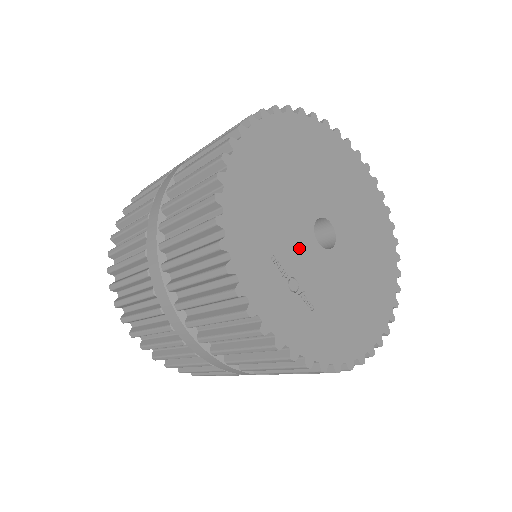
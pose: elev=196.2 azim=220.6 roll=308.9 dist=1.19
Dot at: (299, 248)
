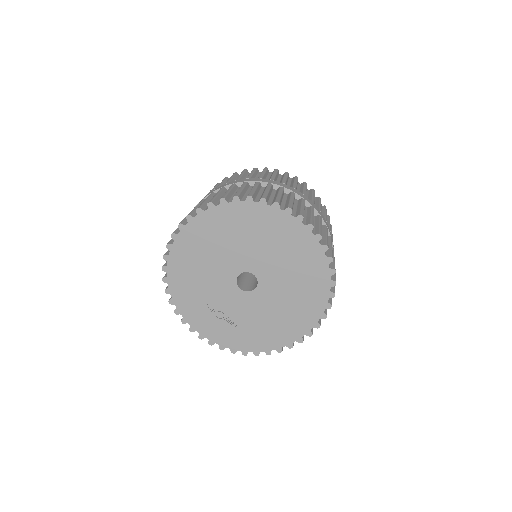
Dot at: (224, 295)
